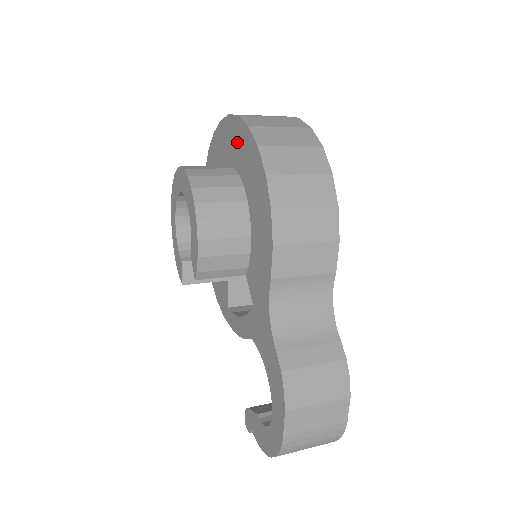
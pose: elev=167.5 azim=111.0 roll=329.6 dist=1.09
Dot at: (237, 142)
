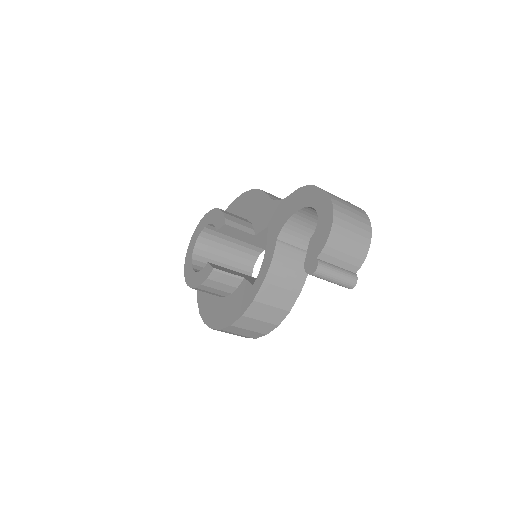
Dot at: occluded
